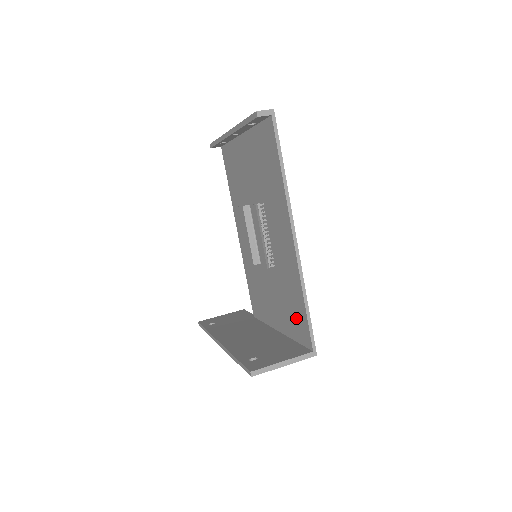
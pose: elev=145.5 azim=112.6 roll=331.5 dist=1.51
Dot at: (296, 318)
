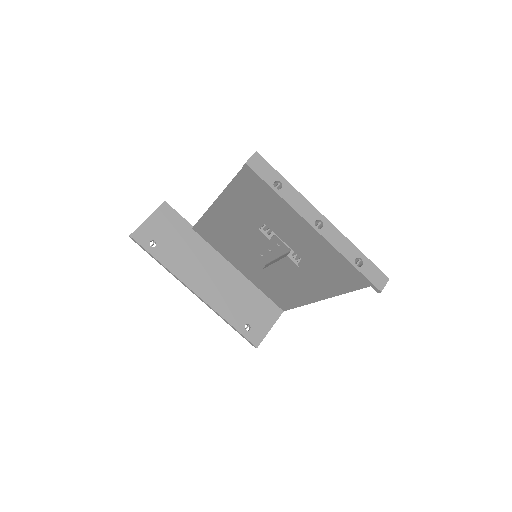
Dot at: (278, 296)
